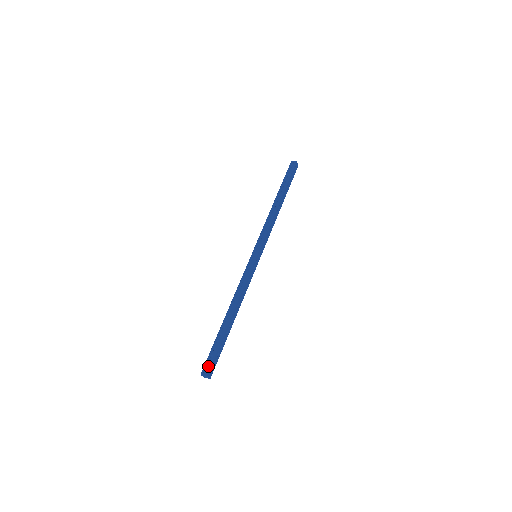
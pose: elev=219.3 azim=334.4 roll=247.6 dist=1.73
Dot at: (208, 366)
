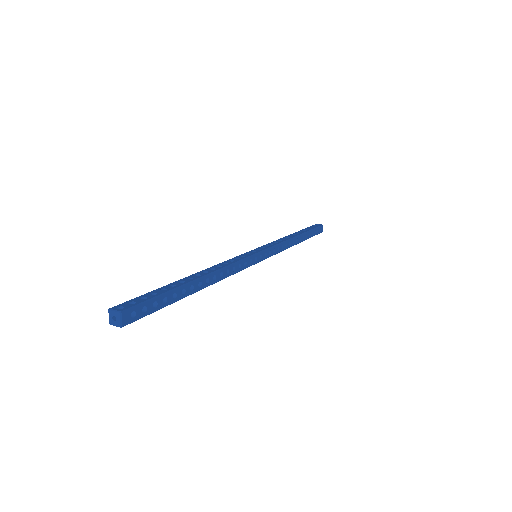
Dot at: (131, 304)
